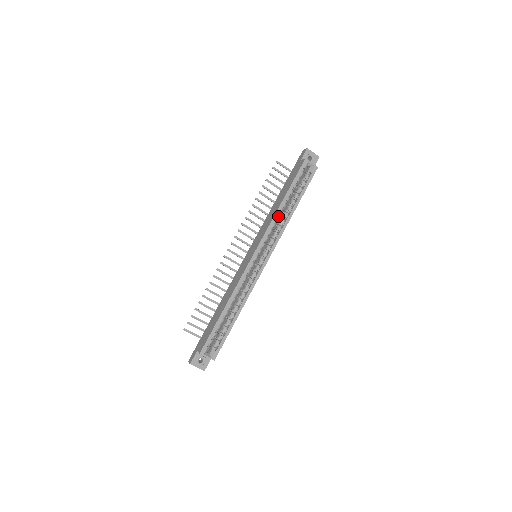
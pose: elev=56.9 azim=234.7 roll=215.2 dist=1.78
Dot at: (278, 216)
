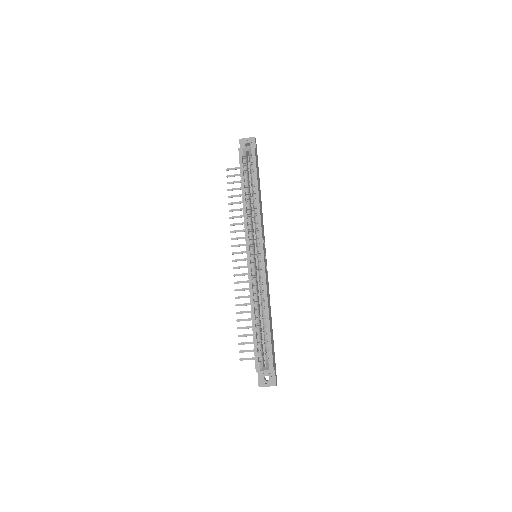
Dot at: (248, 210)
